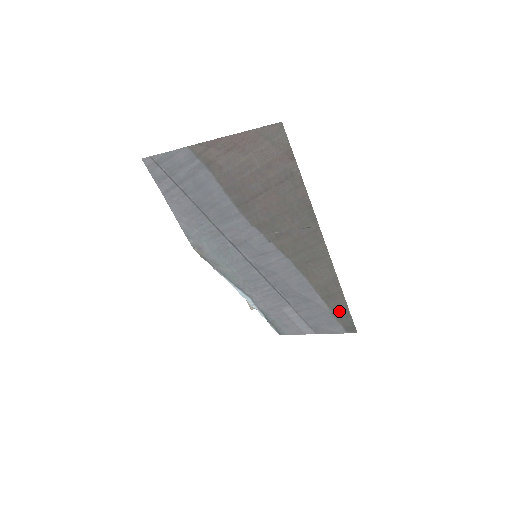
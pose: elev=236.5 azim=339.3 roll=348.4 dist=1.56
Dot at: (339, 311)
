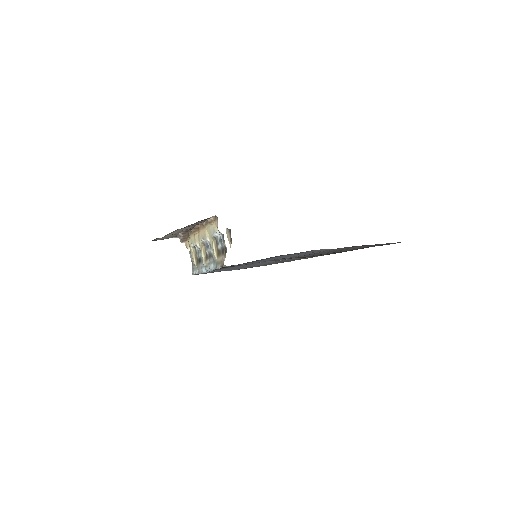
Dot at: occluded
